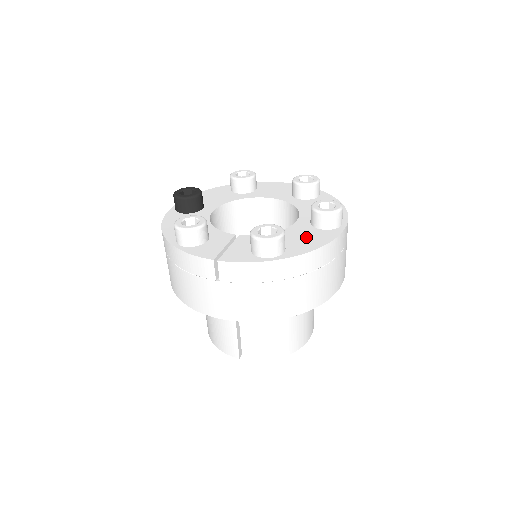
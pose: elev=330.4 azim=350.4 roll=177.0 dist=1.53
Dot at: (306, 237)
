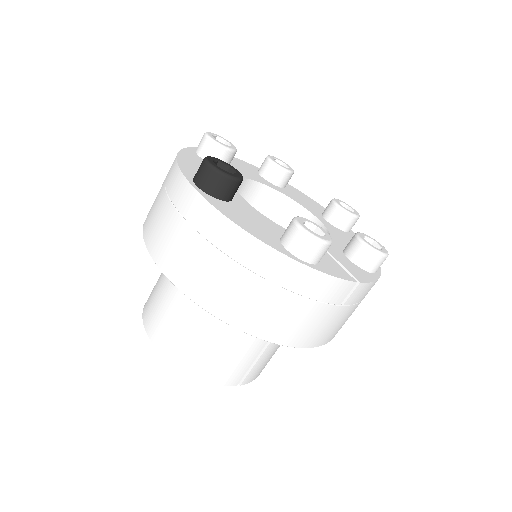
Dot at: occluded
